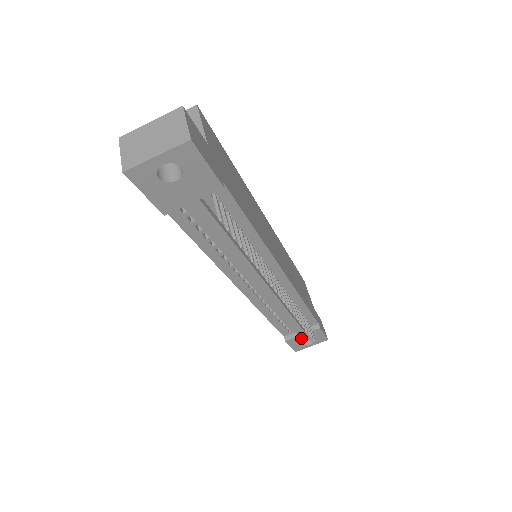
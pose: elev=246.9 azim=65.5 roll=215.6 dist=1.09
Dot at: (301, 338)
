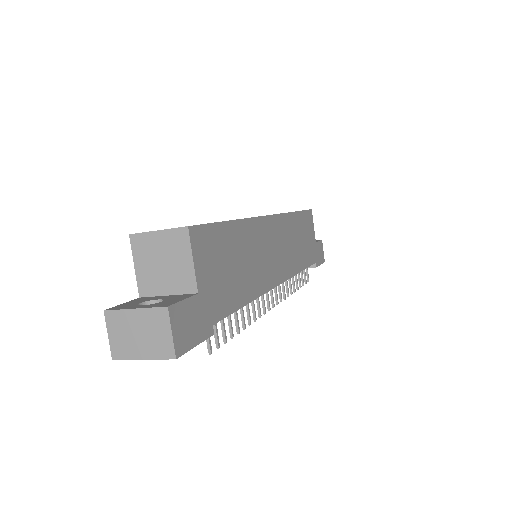
Dot at: occluded
